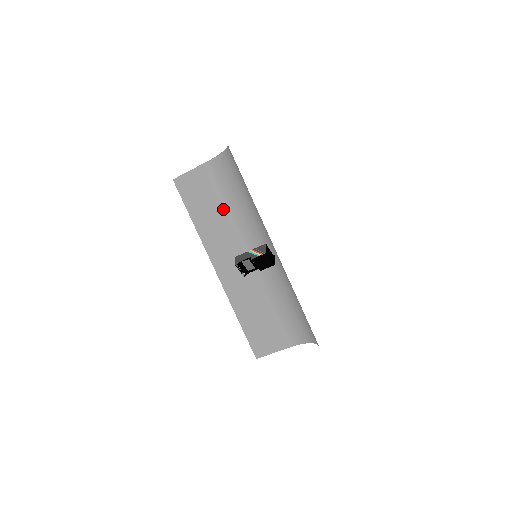
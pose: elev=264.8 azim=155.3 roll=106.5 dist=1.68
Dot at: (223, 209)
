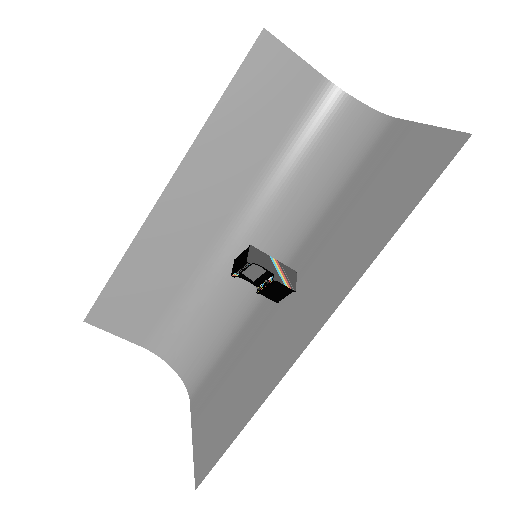
Dot at: (267, 144)
